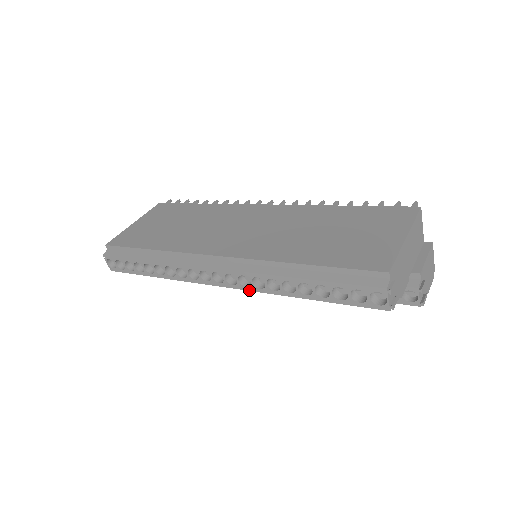
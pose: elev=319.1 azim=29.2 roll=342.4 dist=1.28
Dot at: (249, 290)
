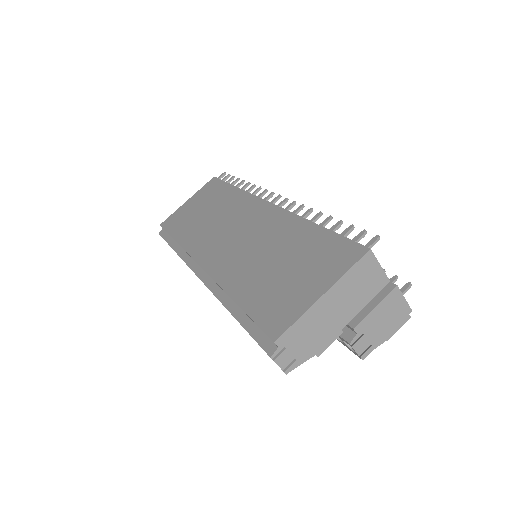
Dot at: occluded
